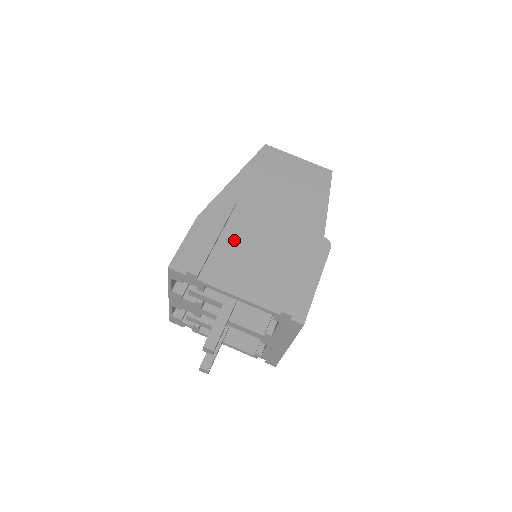
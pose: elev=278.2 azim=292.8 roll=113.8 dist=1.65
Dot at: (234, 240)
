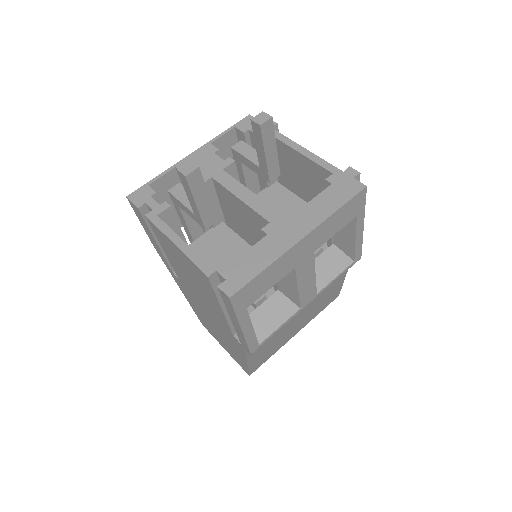
Dot at: occluded
